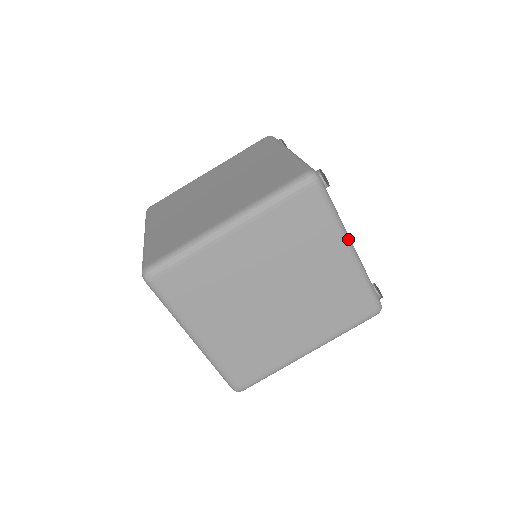
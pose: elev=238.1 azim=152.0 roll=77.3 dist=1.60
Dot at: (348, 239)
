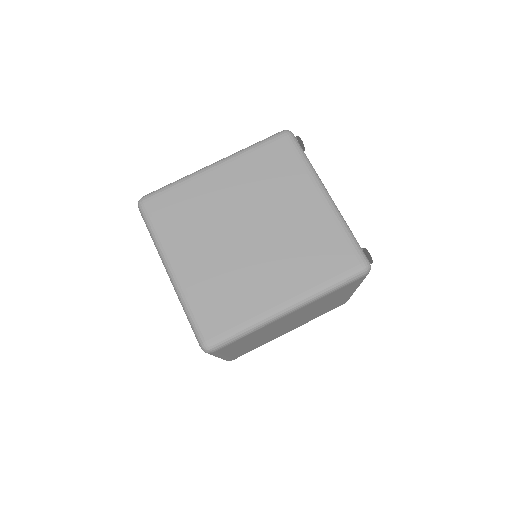
Dot at: occluded
